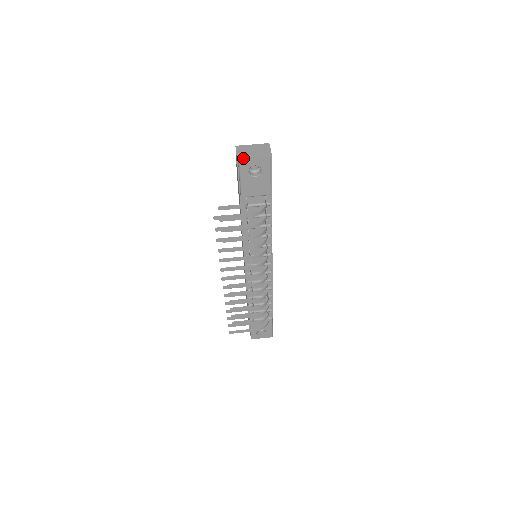
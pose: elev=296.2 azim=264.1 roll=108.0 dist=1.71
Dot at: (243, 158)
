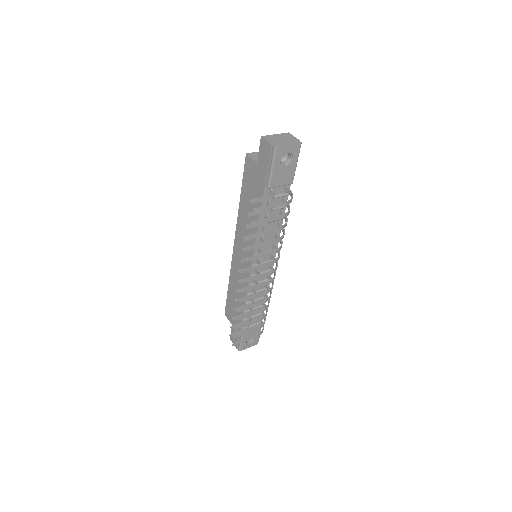
Dot at: (279, 145)
